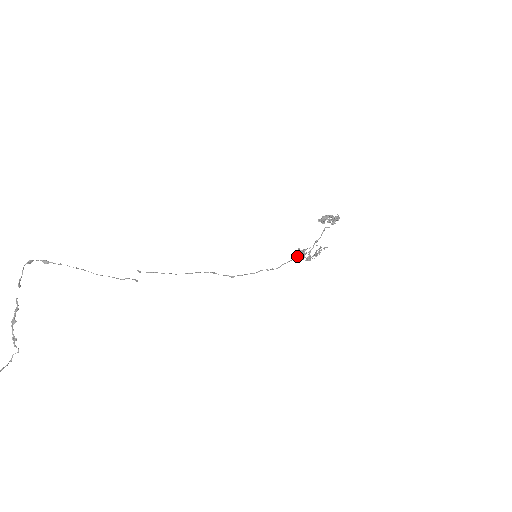
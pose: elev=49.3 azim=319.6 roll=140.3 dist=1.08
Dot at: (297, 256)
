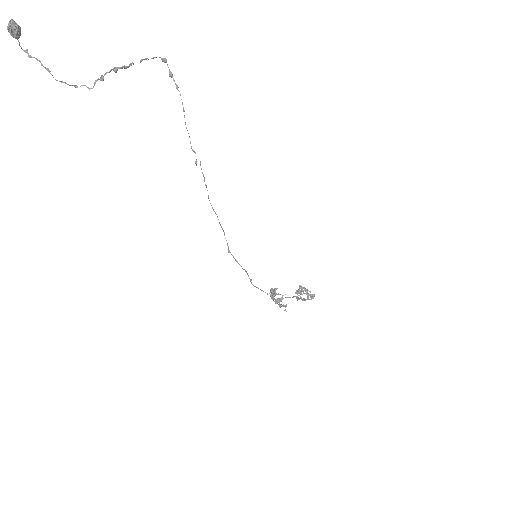
Dot at: (269, 293)
